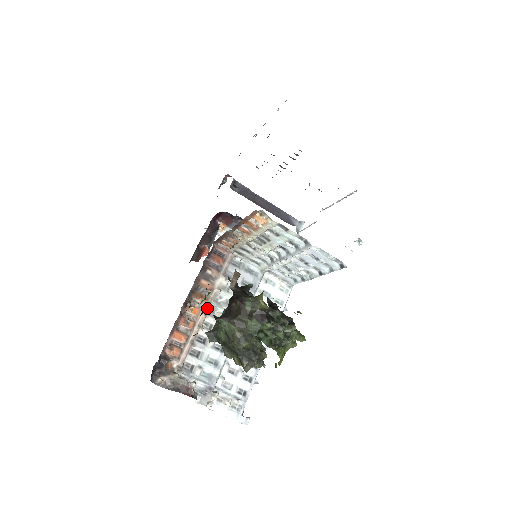
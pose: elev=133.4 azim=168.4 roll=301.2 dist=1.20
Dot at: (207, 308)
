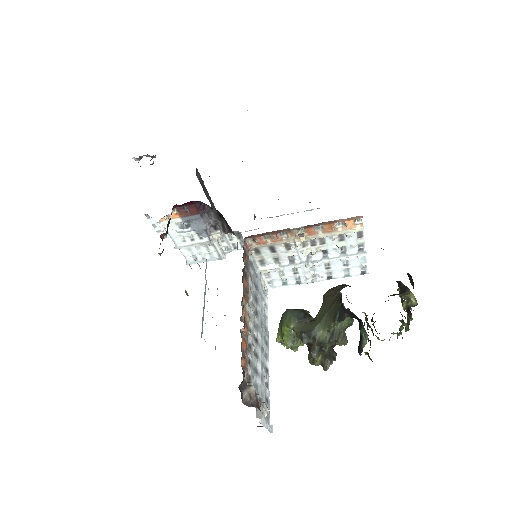
Dot at: occluded
